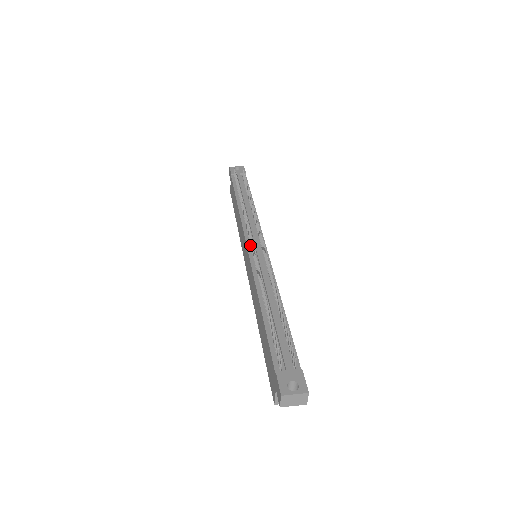
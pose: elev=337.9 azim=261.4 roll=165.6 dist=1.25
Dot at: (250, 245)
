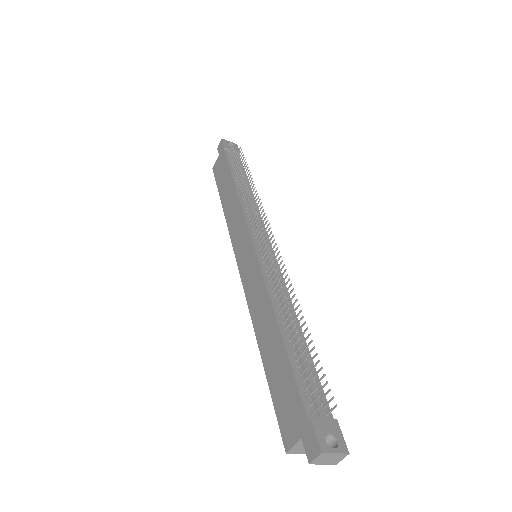
Dot at: (256, 242)
